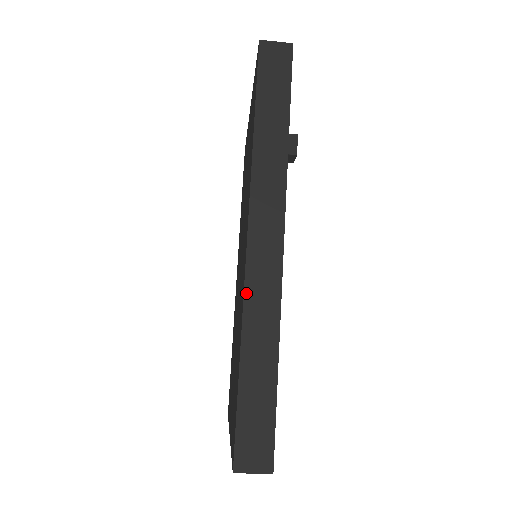
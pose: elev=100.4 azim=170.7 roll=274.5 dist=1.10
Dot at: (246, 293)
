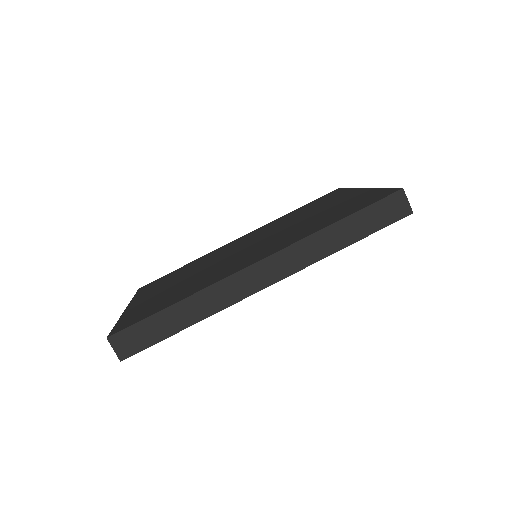
Dot at: (220, 282)
